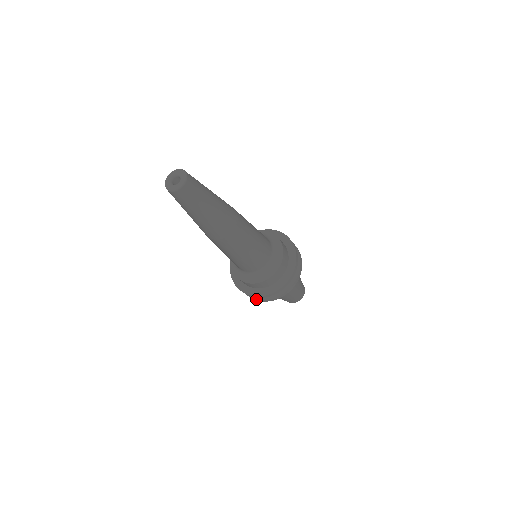
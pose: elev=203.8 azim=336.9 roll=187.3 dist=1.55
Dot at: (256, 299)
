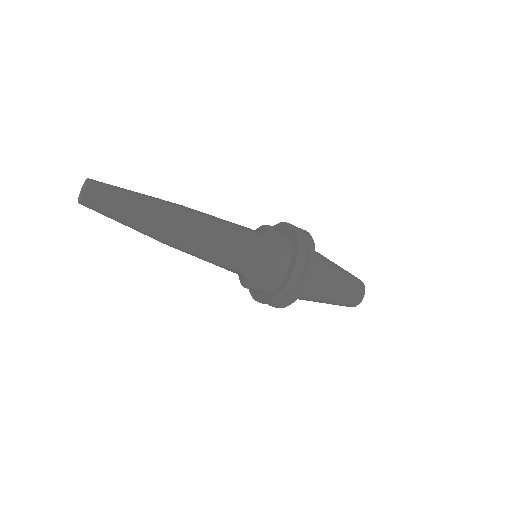
Dot at: (290, 299)
